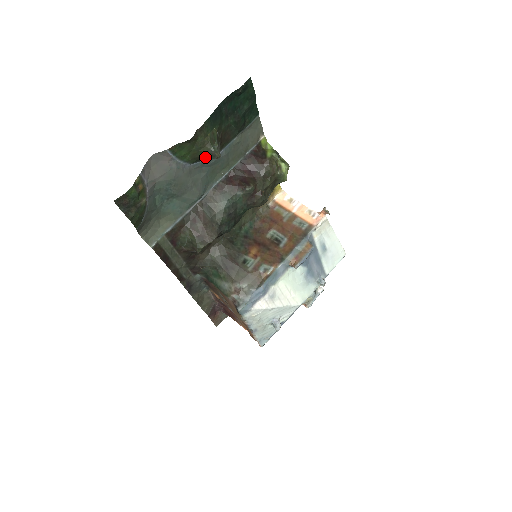
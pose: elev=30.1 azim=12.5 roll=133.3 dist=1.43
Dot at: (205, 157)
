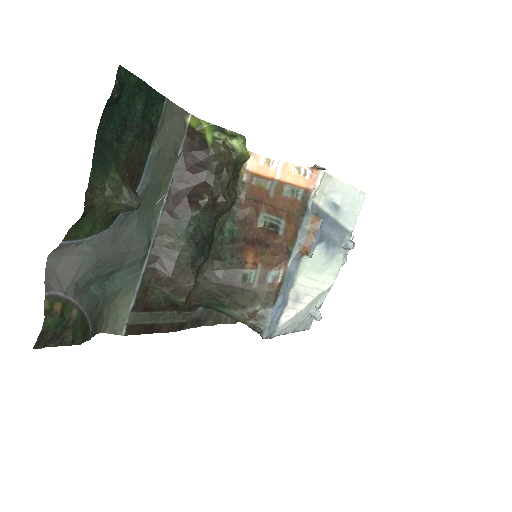
Dot at: (121, 212)
